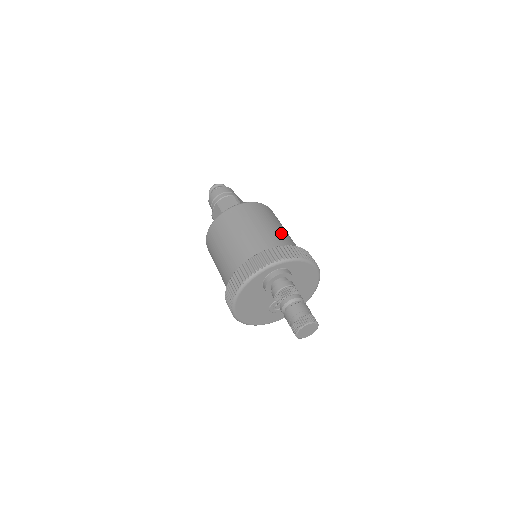
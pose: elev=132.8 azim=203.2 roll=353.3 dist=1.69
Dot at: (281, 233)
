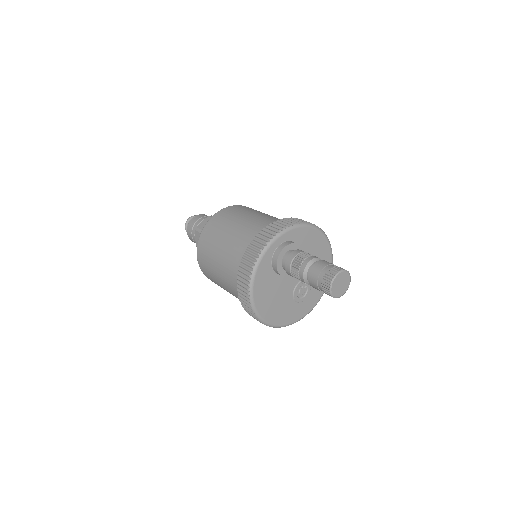
Dot at: (269, 217)
